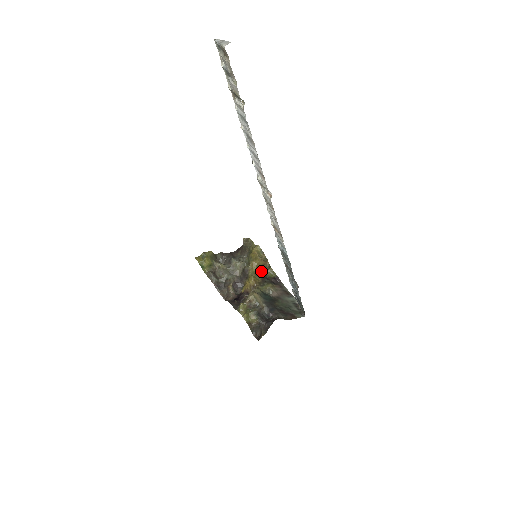
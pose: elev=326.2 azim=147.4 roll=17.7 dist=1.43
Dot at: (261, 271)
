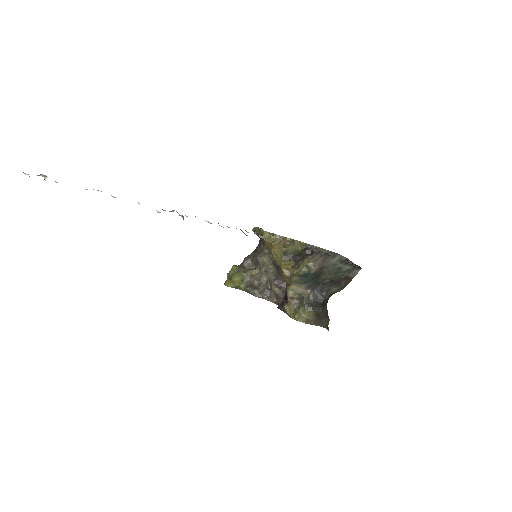
Dot at: (287, 252)
